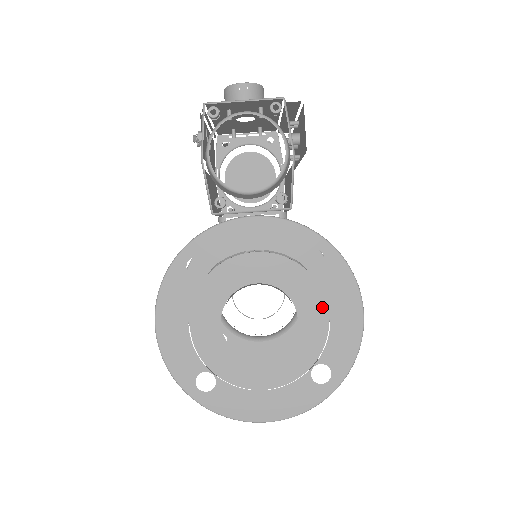
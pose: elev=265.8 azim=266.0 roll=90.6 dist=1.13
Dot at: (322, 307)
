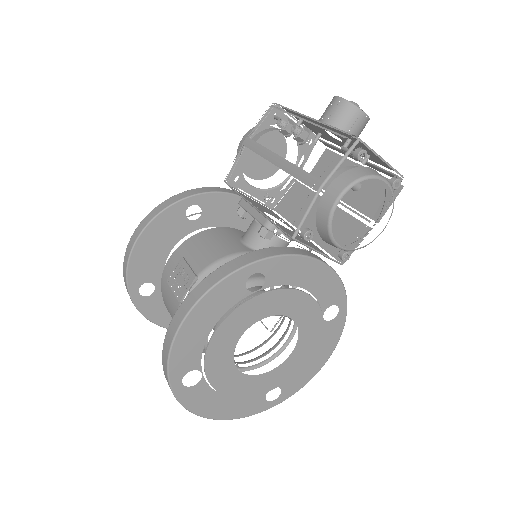
Dot at: (311, 350)
